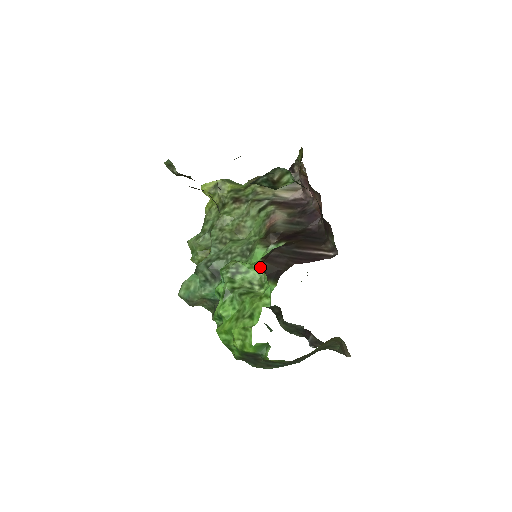
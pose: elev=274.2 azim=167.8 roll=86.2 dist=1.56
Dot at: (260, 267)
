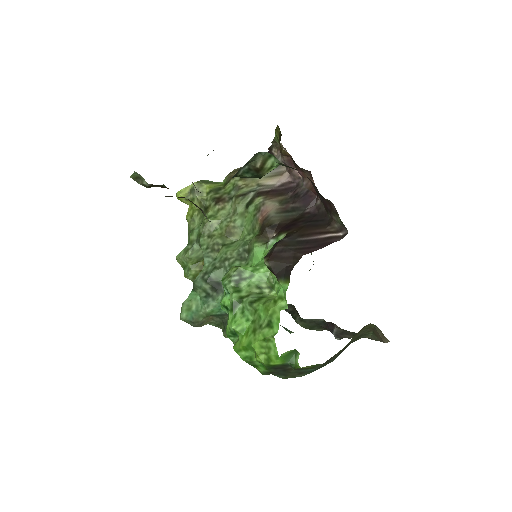
Dot at: (265, 267)
